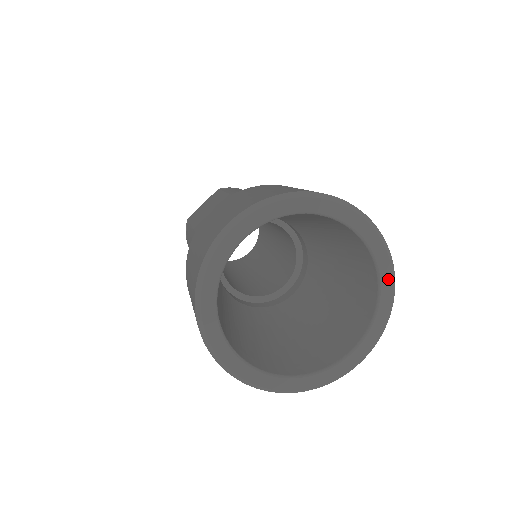
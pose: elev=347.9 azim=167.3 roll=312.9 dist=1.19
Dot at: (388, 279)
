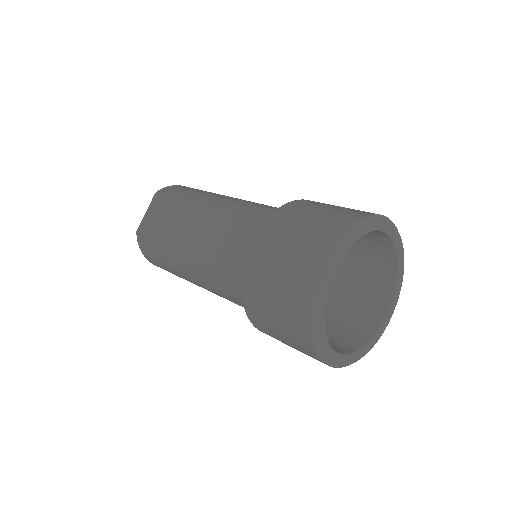
Dot at: (402, 254)
